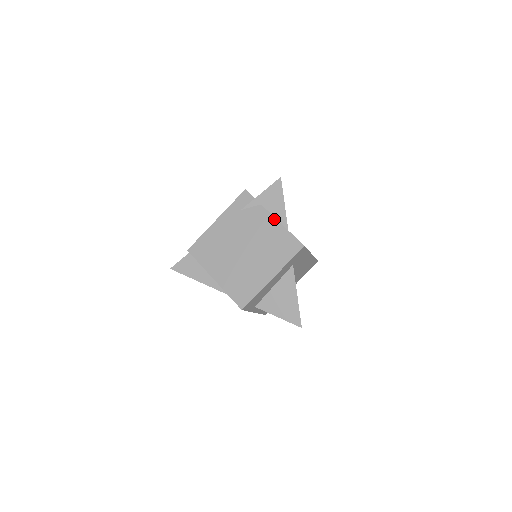
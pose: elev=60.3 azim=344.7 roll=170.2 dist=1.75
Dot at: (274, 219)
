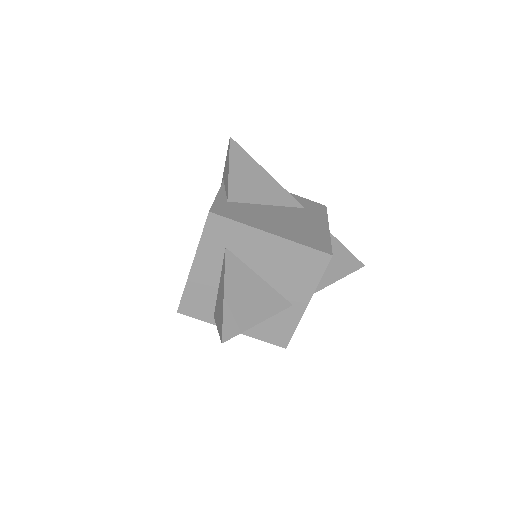
Dot at: (218, 191)
